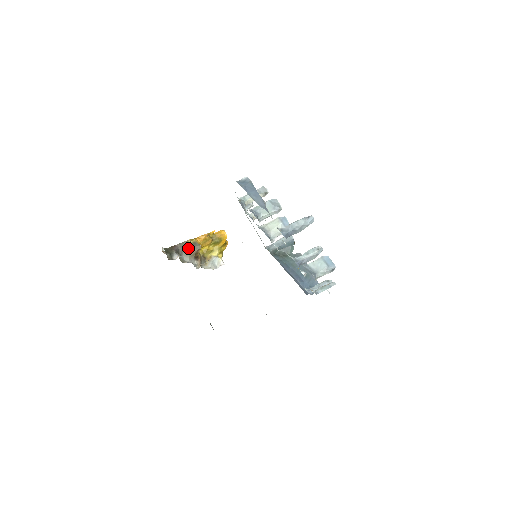
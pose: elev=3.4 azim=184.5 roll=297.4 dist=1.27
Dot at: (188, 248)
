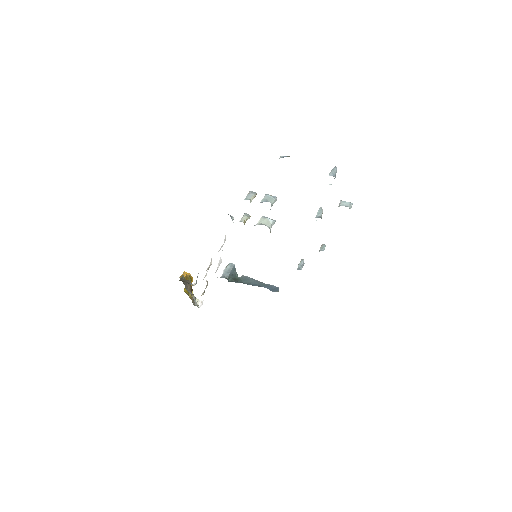
Dot at: (185, 283)
